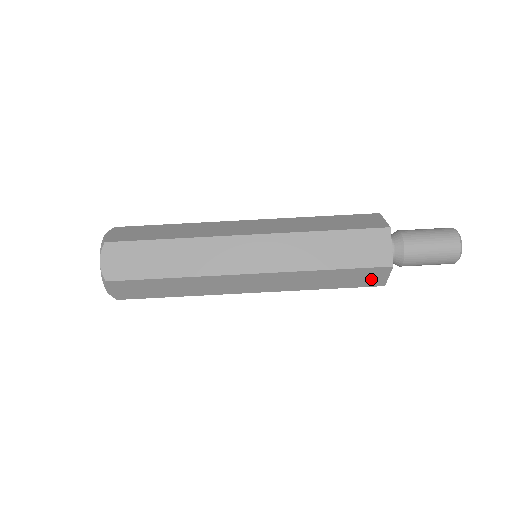
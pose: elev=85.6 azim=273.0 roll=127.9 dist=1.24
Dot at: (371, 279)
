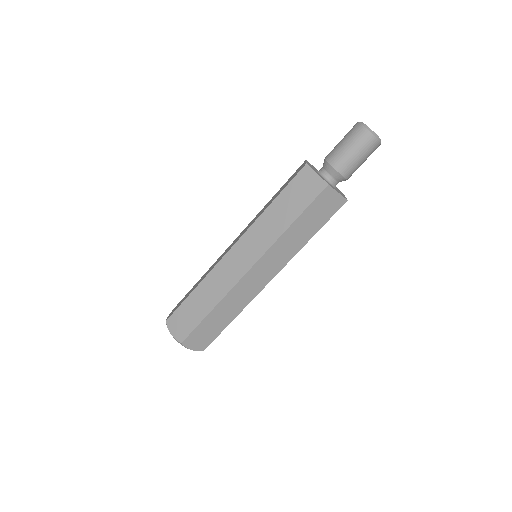
Dot at: occluded
